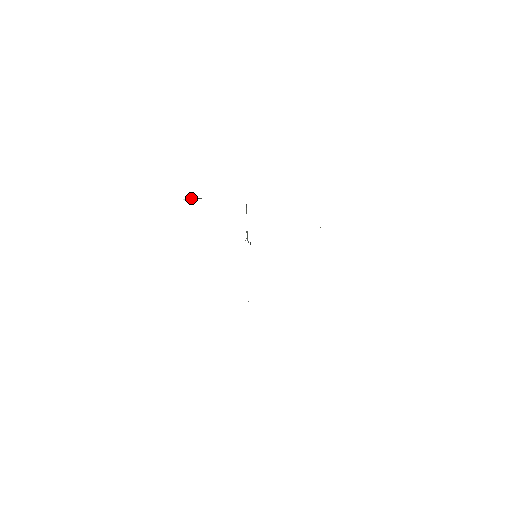
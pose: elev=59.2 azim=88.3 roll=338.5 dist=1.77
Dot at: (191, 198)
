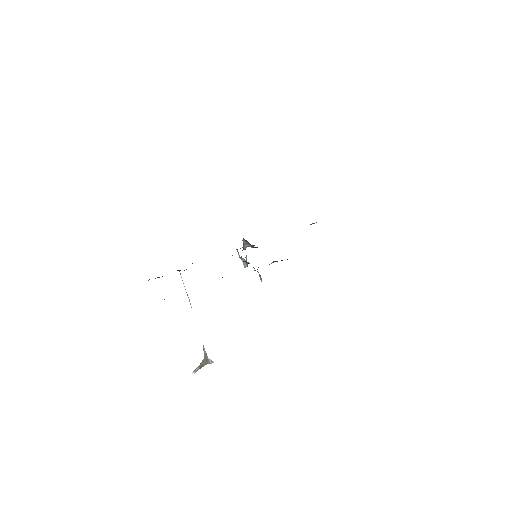
Dot at: (199, 365)
